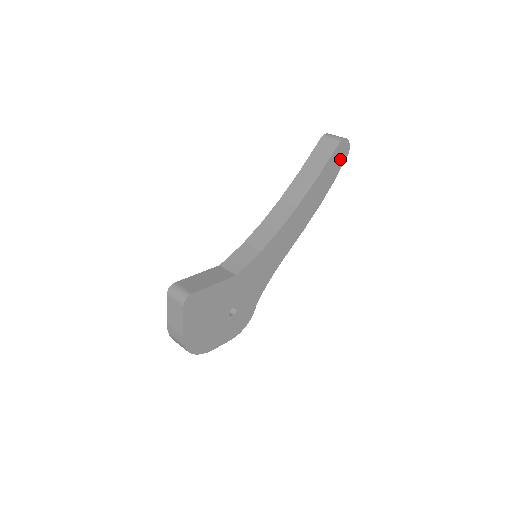
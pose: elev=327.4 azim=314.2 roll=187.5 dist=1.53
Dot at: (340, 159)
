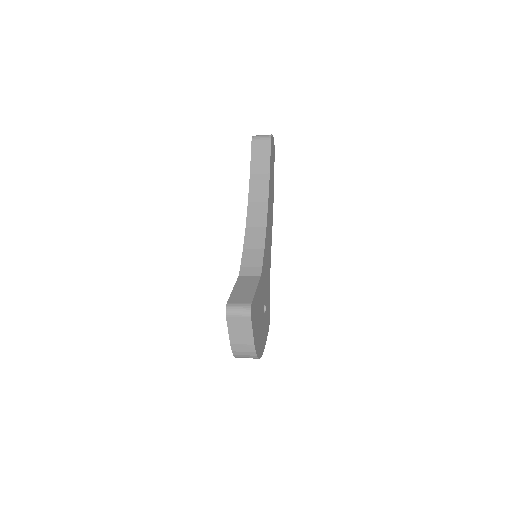
Dot at: (273, 153)
